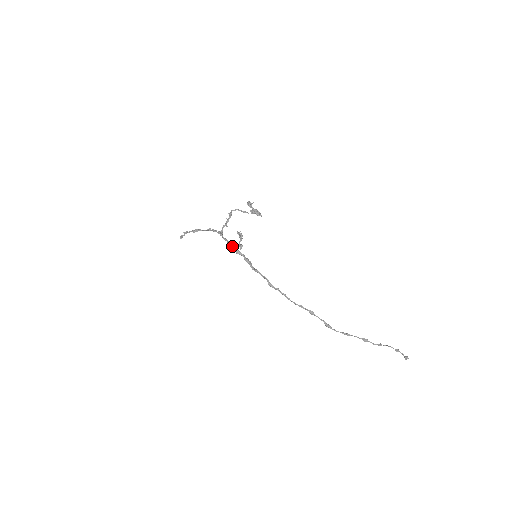
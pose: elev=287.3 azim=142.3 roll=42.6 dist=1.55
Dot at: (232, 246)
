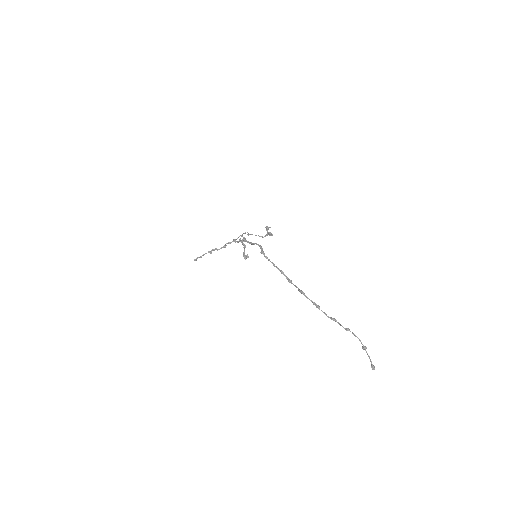
Dot at: (241, 240)
